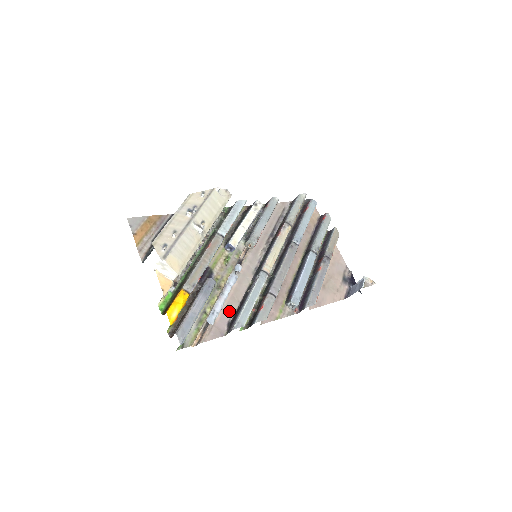
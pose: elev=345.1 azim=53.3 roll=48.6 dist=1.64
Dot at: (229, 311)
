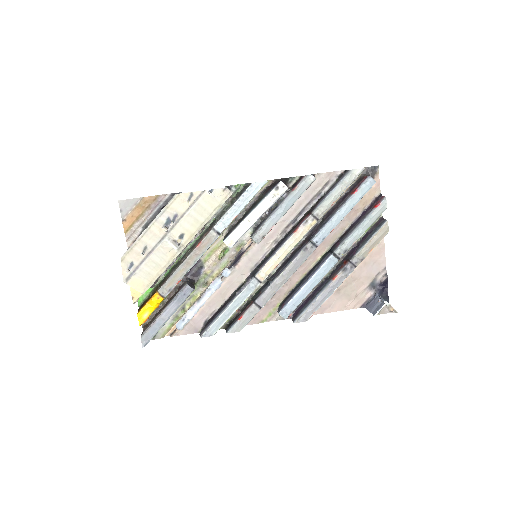
Dot at: (210, 309)
